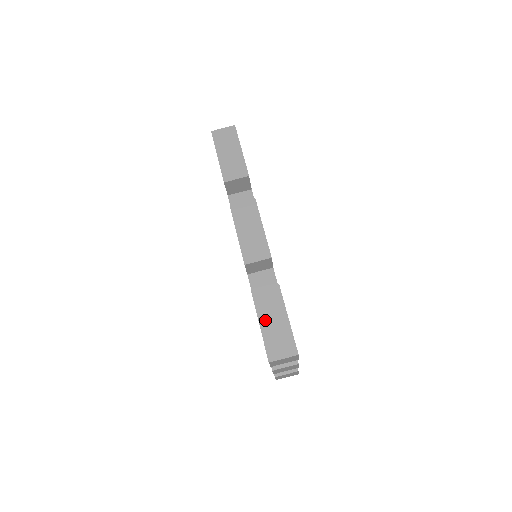
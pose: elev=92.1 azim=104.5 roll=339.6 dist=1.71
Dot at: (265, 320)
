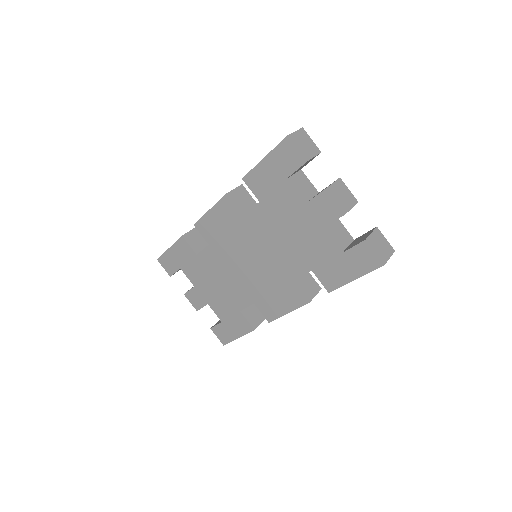
Dot at: occluded
